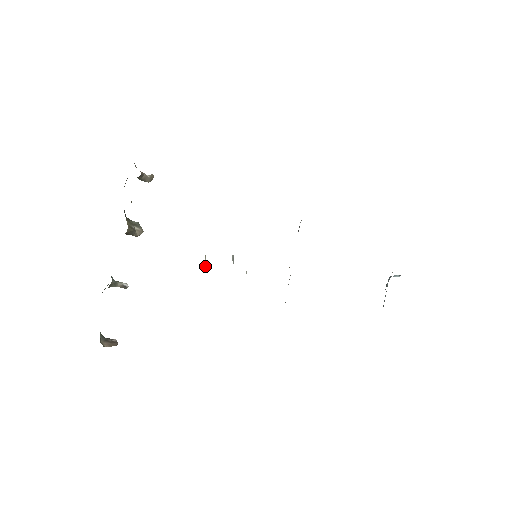
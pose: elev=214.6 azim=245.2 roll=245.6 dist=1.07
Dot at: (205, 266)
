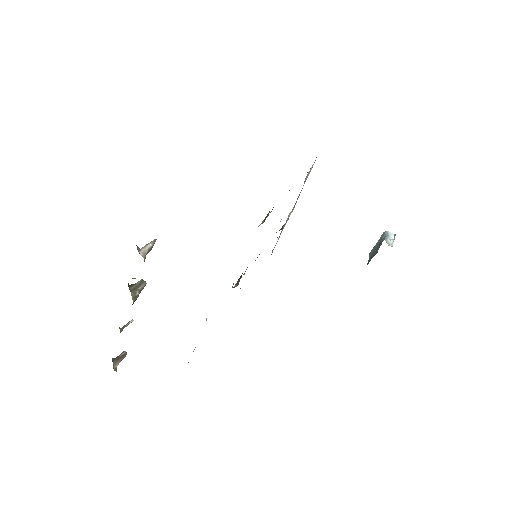
Dot at: occluded
